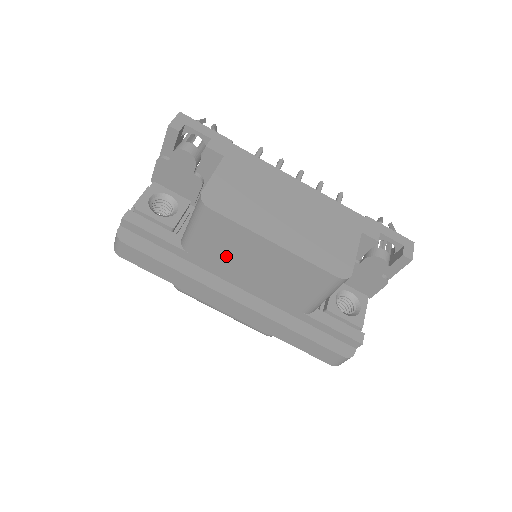
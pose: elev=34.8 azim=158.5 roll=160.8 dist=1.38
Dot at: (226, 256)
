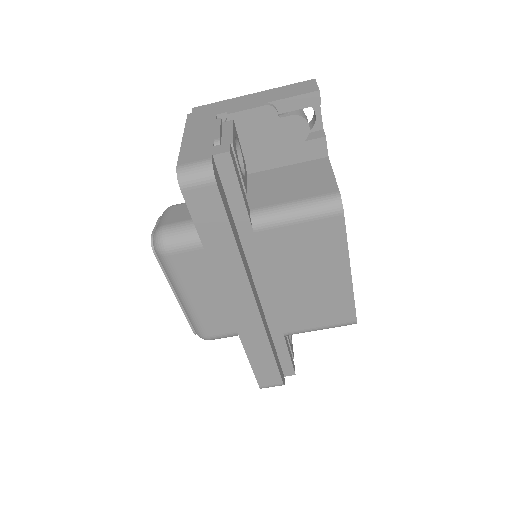
Dot at: (290, 257)
